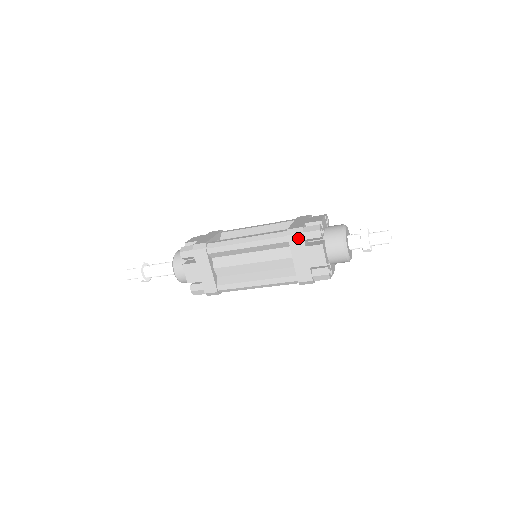
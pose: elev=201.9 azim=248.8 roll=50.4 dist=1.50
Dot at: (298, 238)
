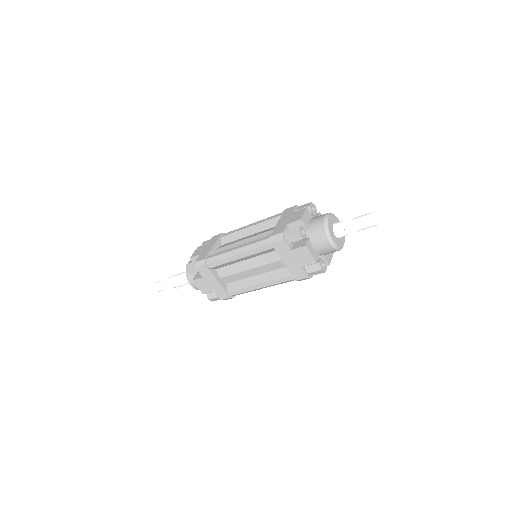
Dot at: (281, 244)
